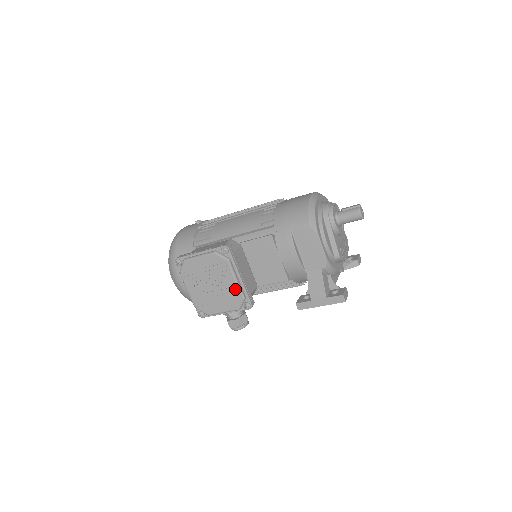
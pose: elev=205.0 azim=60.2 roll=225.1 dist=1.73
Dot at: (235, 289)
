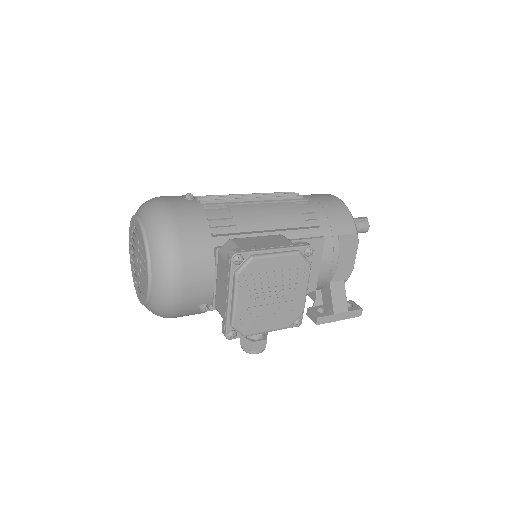
Dot at: (301, 302)
